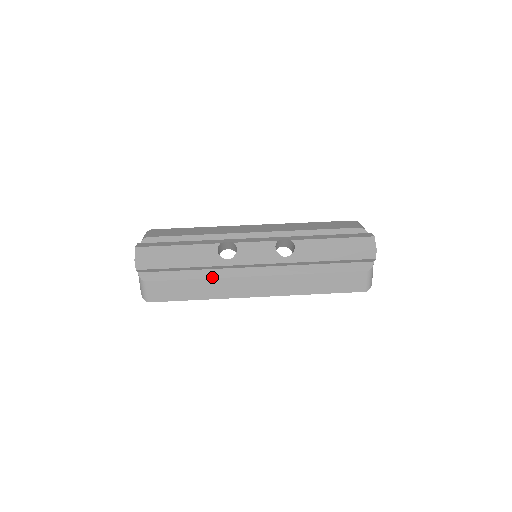
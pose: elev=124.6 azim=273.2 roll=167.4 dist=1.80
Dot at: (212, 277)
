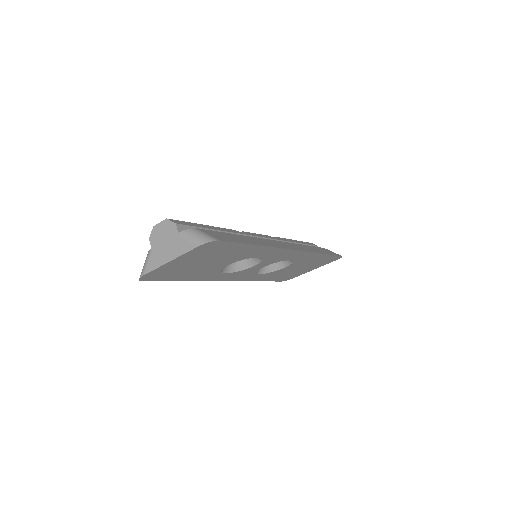
Dot at: (246, 236)
